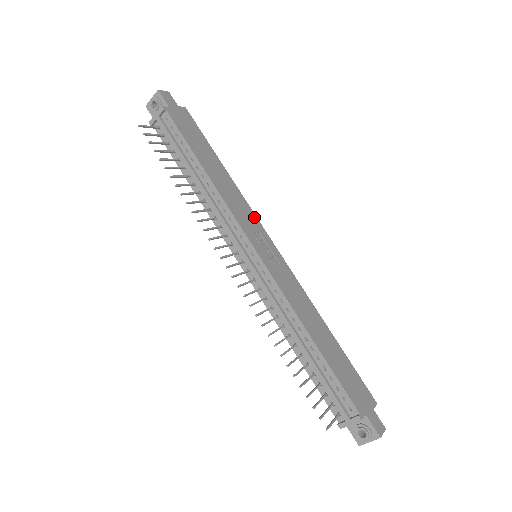
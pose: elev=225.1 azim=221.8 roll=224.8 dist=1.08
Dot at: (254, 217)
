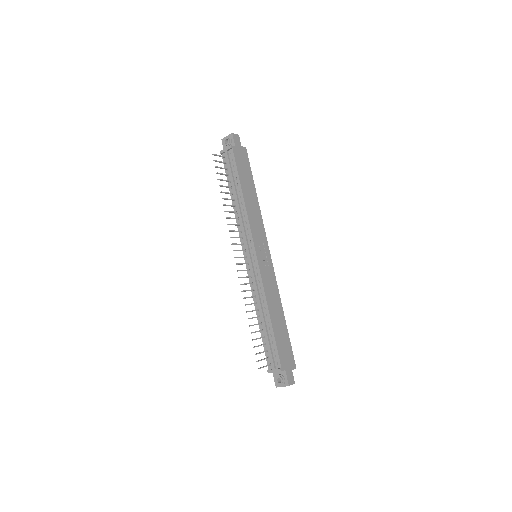
Dot at: (264, 232)
